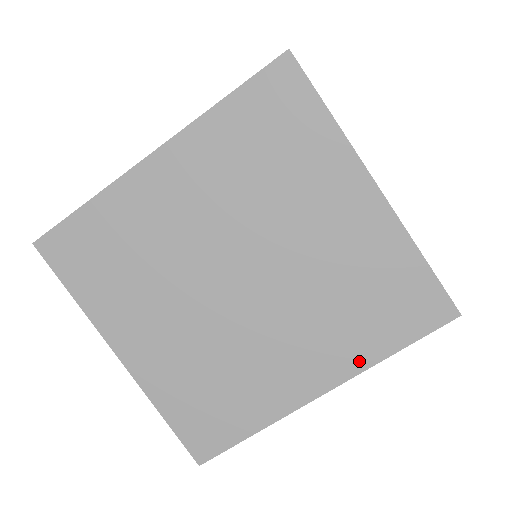
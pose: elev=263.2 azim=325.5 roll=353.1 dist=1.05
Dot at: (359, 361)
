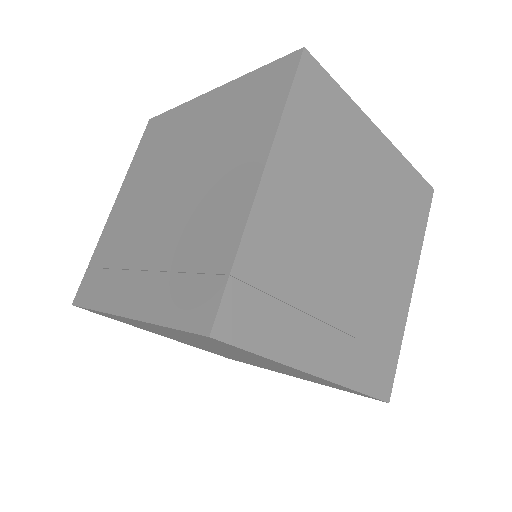
Dot at: occluded
